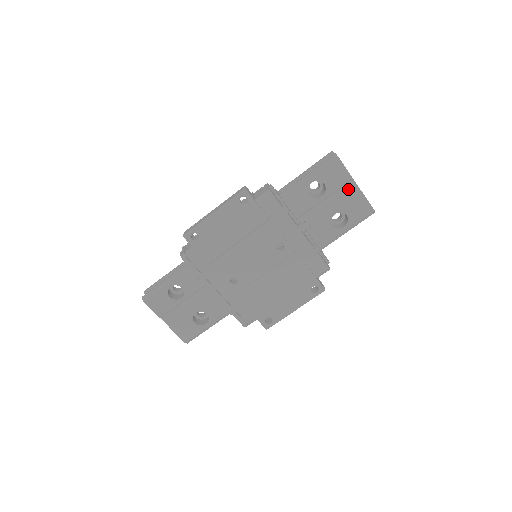
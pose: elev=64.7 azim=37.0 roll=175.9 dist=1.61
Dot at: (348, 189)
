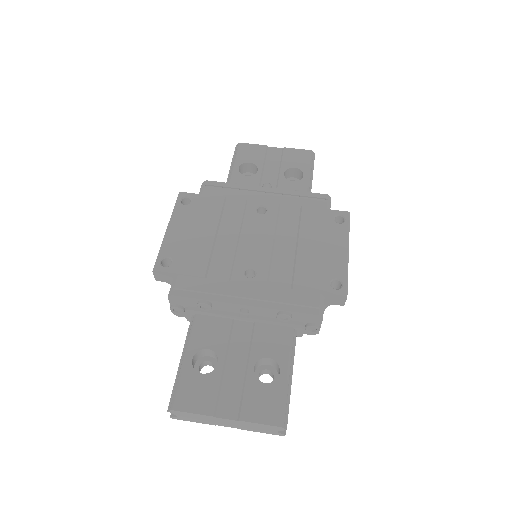
Dot at: (273, 154)
